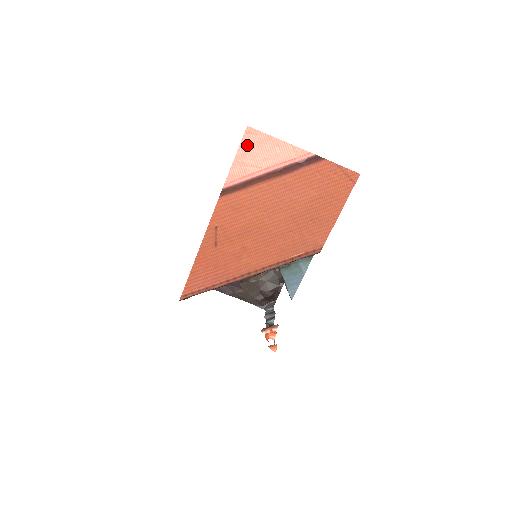
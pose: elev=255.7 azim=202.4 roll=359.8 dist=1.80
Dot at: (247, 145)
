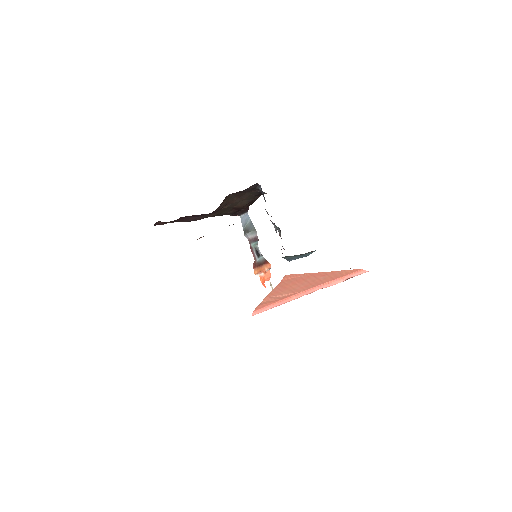
Dot at: (284, 286)
